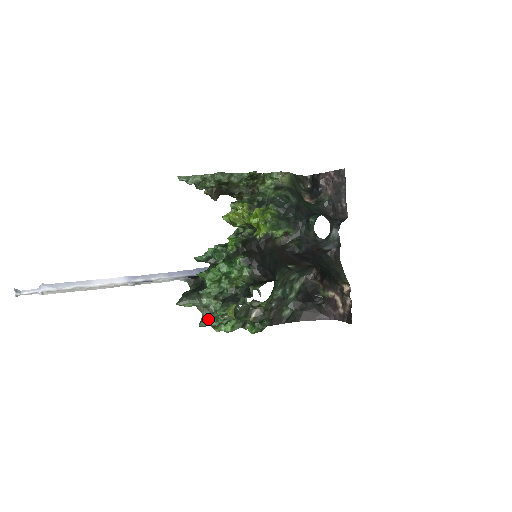
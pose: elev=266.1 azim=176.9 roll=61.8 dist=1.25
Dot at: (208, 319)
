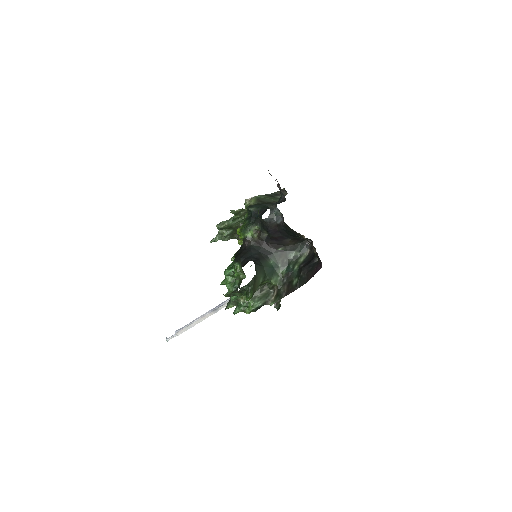
Dot at: (236, 308)
